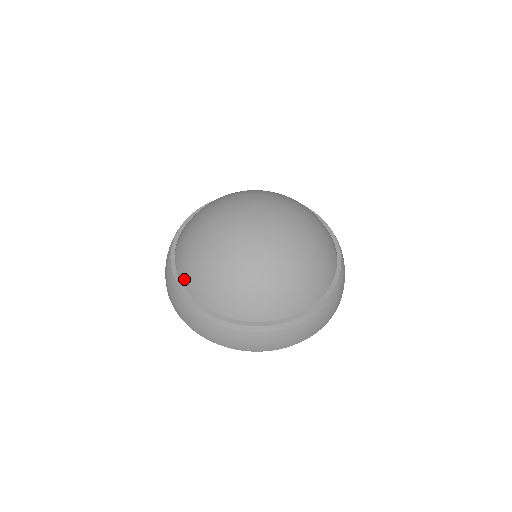
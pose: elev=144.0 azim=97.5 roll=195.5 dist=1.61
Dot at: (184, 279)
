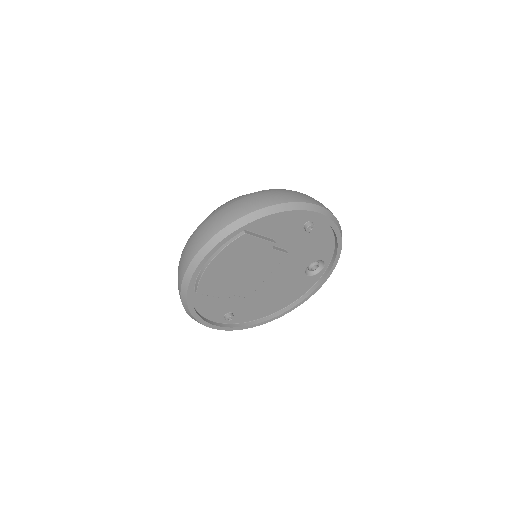
Dot at: occluded
